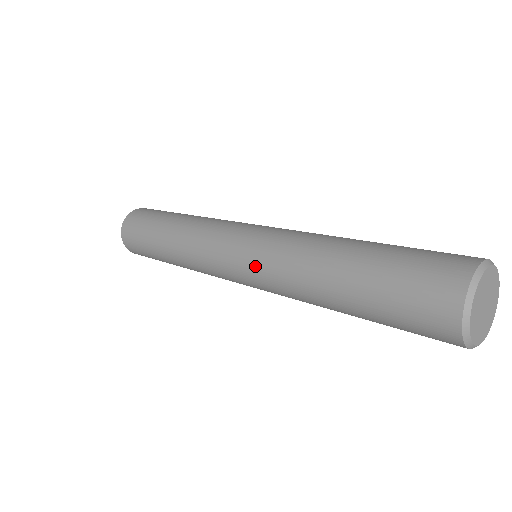
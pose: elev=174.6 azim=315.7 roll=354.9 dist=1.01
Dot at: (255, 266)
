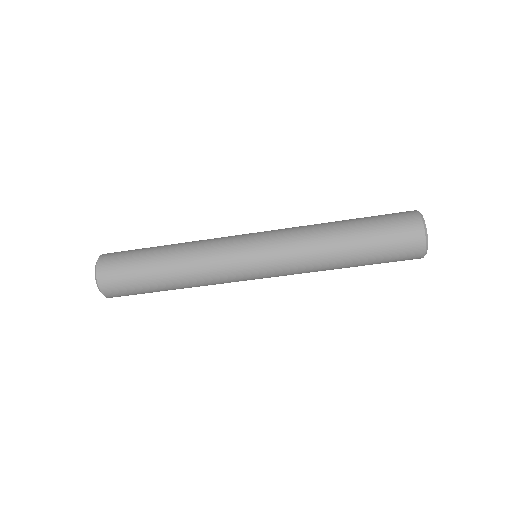
Dot at: (278, 267)
